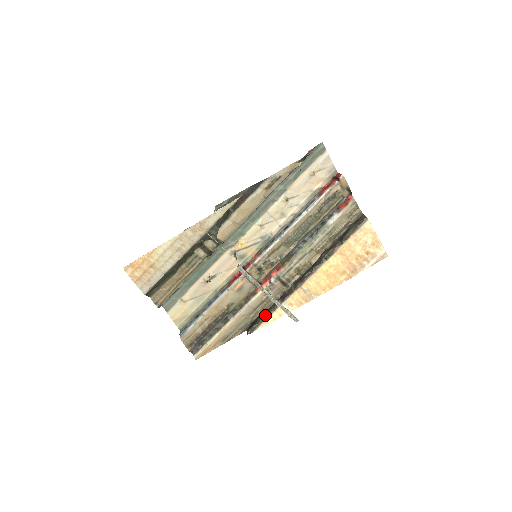
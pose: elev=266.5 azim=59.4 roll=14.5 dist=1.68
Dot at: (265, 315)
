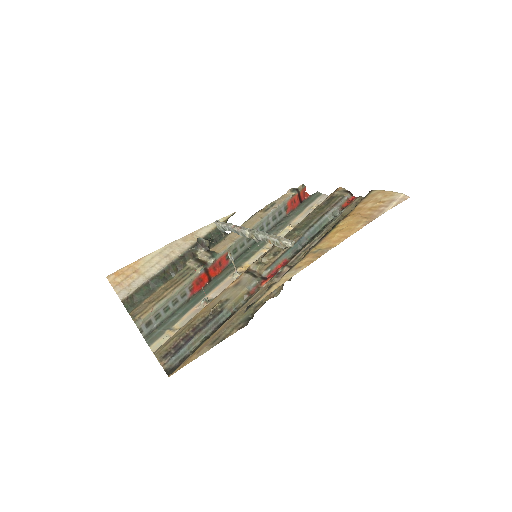
Dot at: (267, 289)
